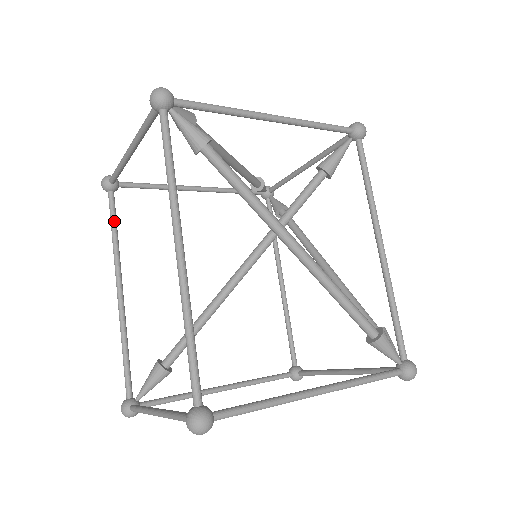
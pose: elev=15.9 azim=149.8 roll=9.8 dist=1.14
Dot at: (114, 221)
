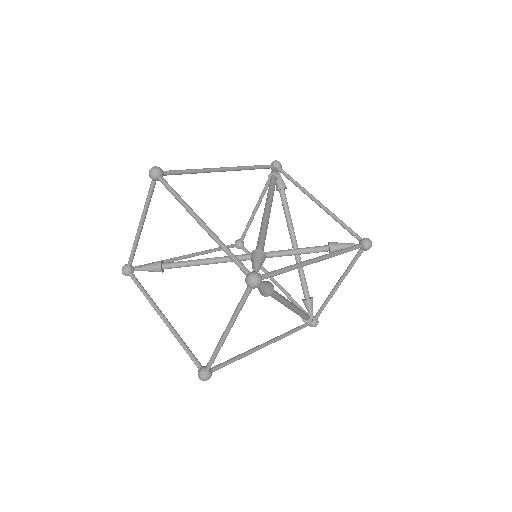
Dot at: occluded
